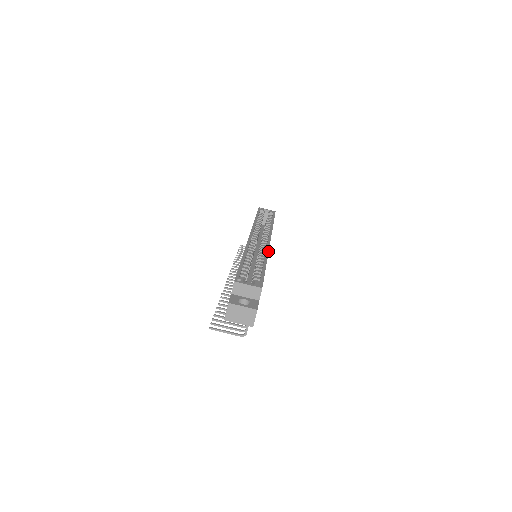
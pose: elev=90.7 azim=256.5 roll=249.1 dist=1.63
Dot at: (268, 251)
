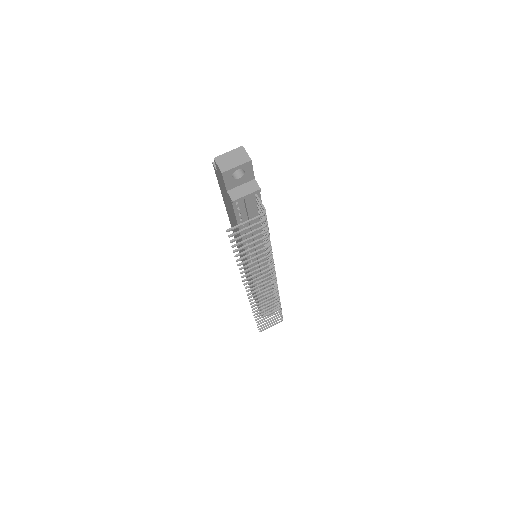
Dot at: occluded
